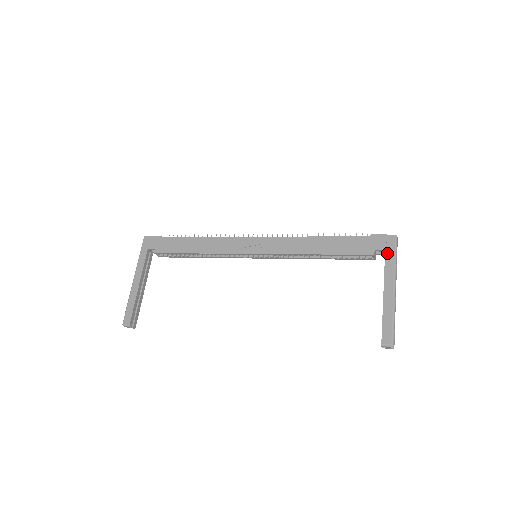
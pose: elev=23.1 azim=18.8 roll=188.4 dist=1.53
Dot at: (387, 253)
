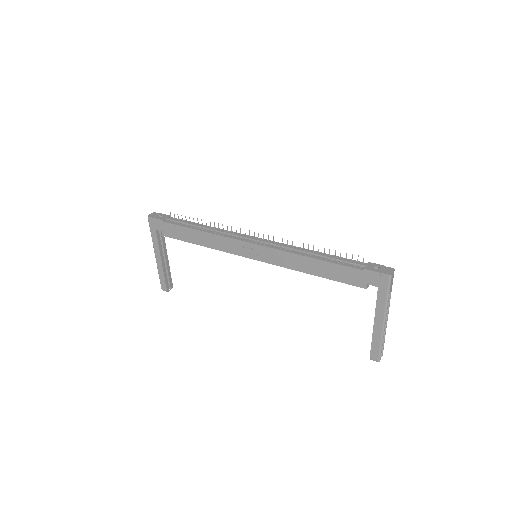
Dot at: (380, 291)
